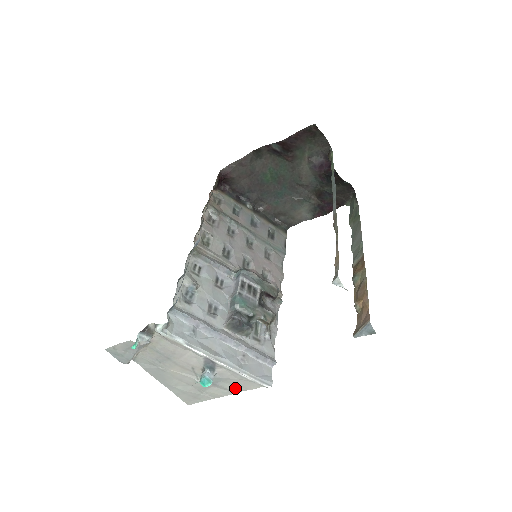
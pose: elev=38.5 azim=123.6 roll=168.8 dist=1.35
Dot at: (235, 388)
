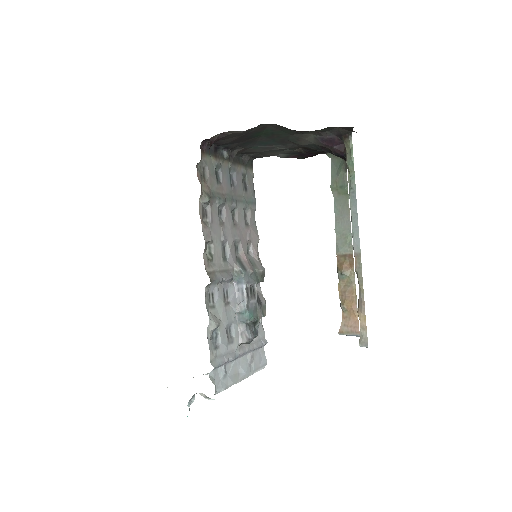
Dot at: occluded
